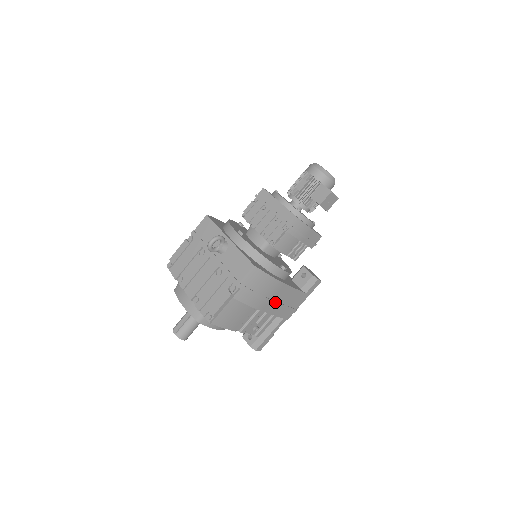
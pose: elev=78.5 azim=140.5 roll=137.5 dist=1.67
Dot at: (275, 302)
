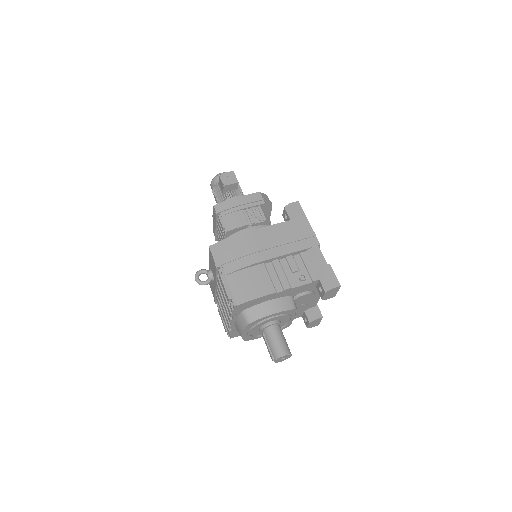
Dot at: (271, 245)
